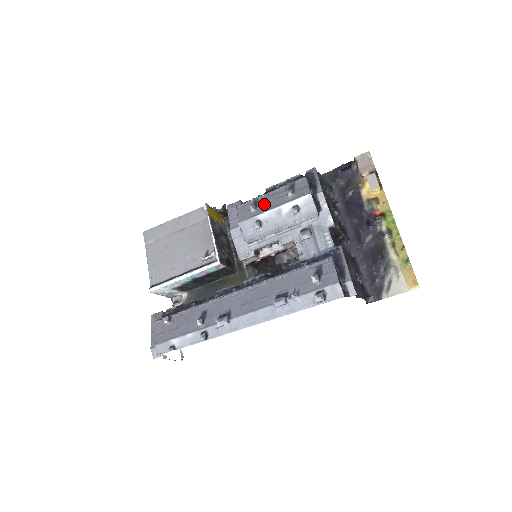
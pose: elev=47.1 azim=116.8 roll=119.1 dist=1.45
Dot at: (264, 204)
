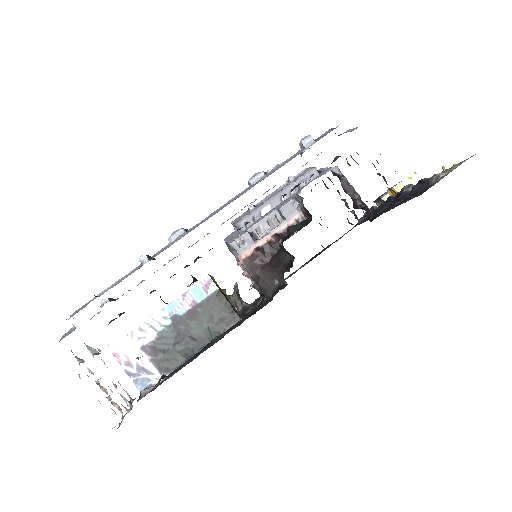
Dot at: occluded
